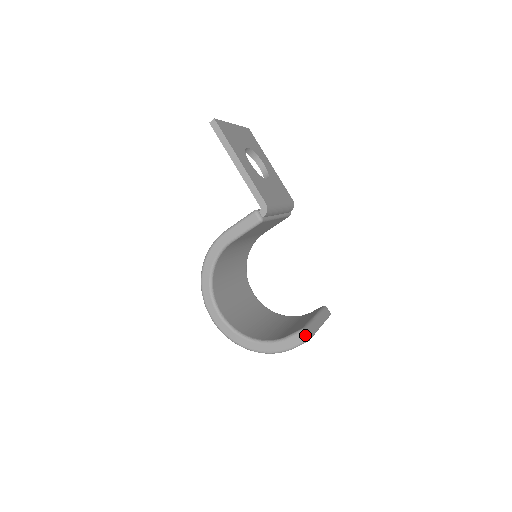
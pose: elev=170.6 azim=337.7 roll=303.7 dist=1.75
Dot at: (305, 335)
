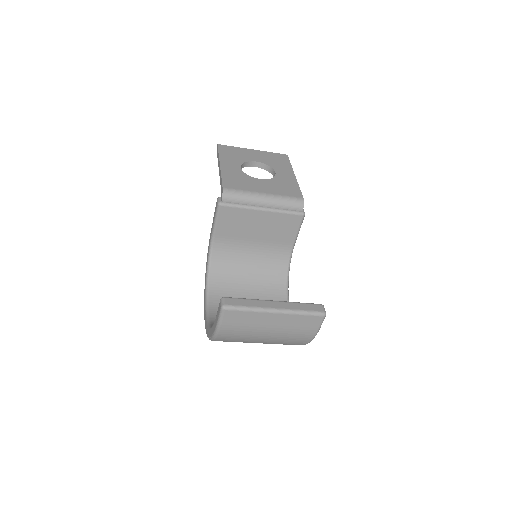
Dot at: (221, 302)
